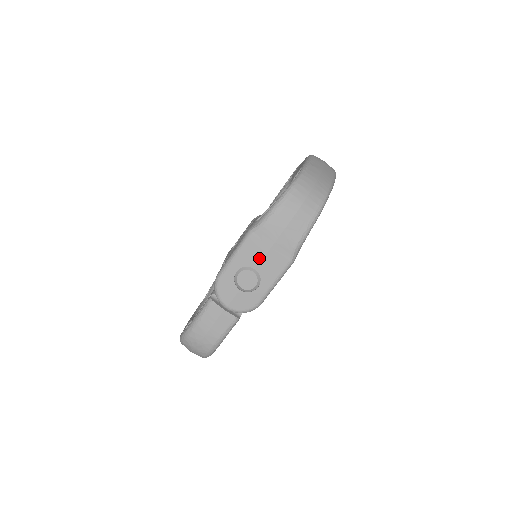
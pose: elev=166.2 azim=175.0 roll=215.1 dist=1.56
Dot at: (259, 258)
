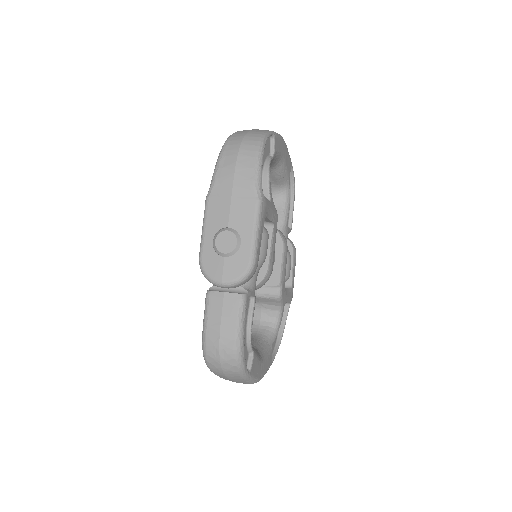
Dot at: (226, 214)
